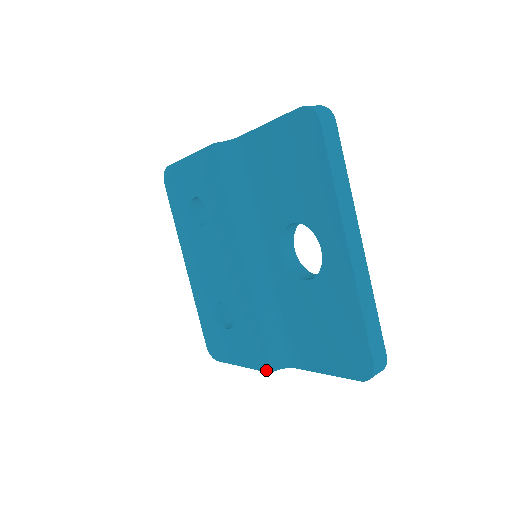
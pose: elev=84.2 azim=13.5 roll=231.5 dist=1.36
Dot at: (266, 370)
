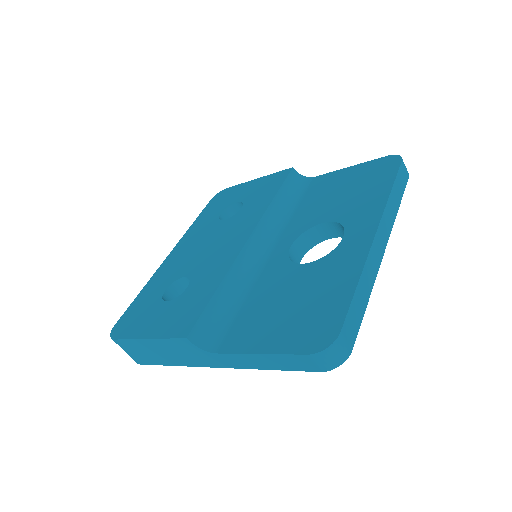
Dot at: (183, 335)
